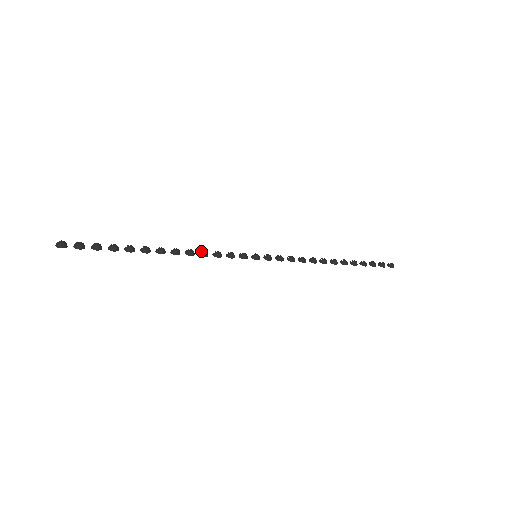
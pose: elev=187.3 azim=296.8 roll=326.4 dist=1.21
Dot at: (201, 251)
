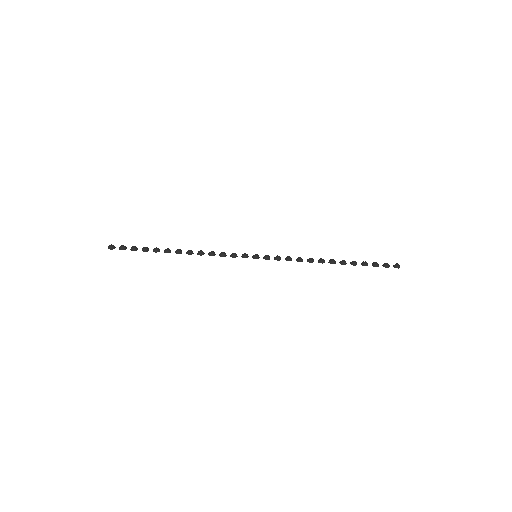
Dot at: (209, 252)
